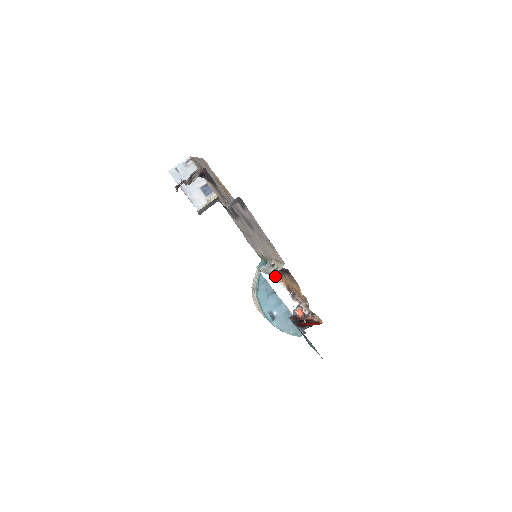
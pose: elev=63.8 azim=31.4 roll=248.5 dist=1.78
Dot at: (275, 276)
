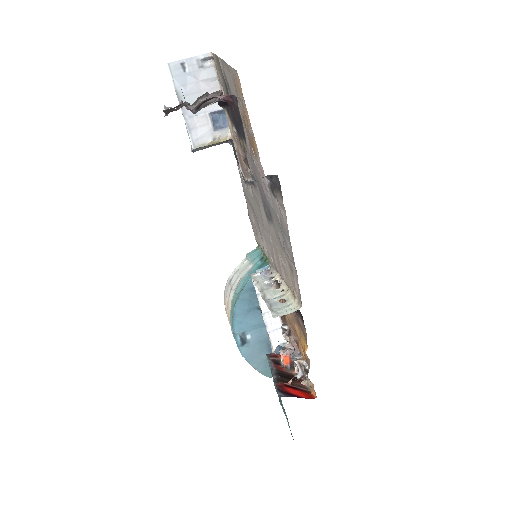
Dot at: occluded
